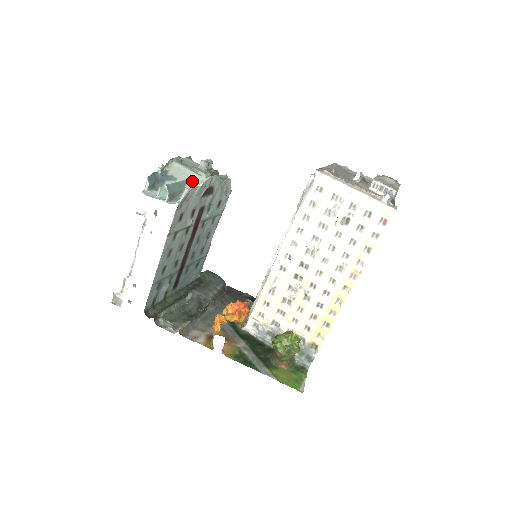
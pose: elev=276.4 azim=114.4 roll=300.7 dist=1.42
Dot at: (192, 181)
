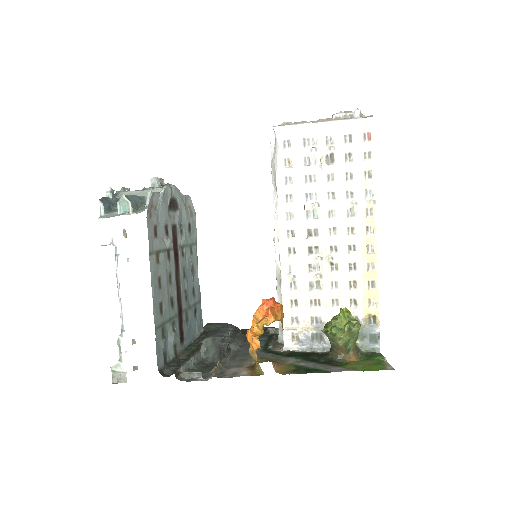
Dot at: occluded
